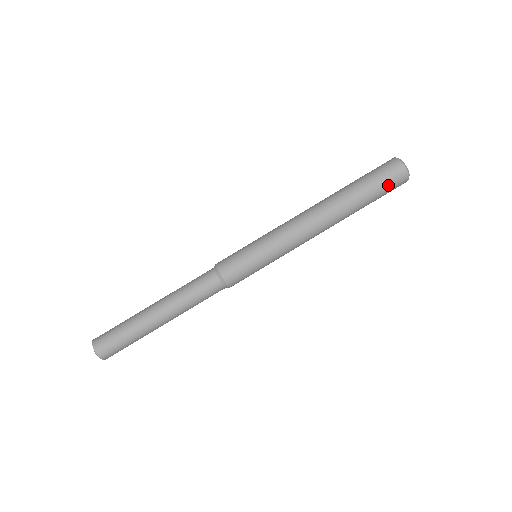
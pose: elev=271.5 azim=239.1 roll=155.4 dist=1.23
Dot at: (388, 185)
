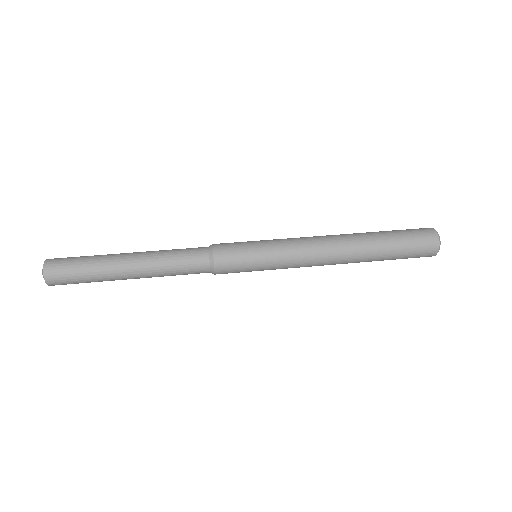
Dot at: (413, 234)
